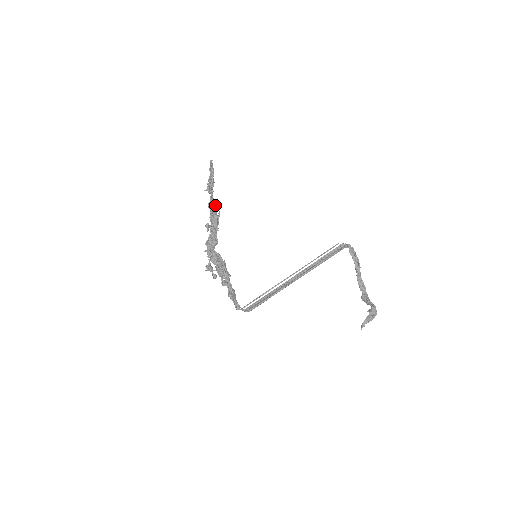
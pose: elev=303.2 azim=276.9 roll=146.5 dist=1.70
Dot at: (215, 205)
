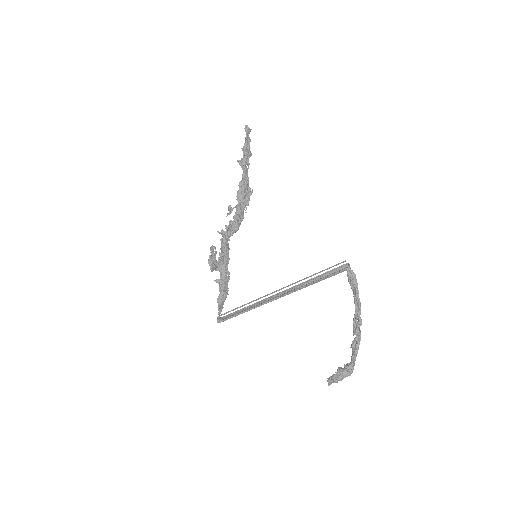
Dot at: (245, 182)
